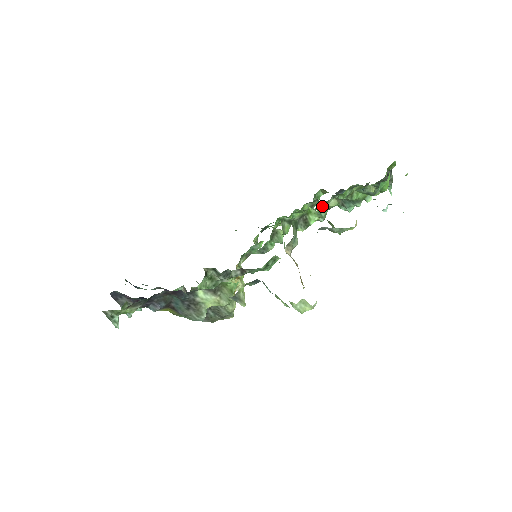
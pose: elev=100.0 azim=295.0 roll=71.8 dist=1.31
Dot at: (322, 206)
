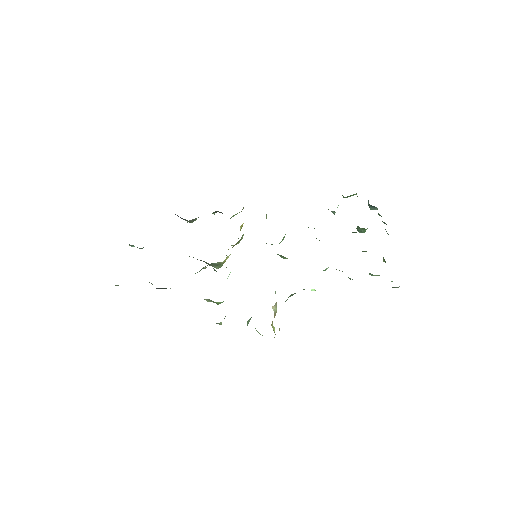
Dot at: occluded
